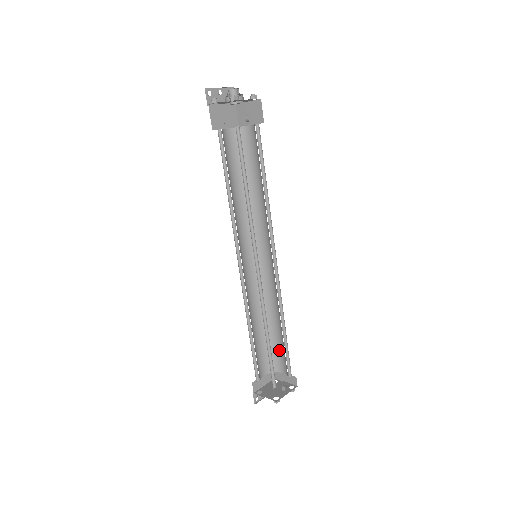
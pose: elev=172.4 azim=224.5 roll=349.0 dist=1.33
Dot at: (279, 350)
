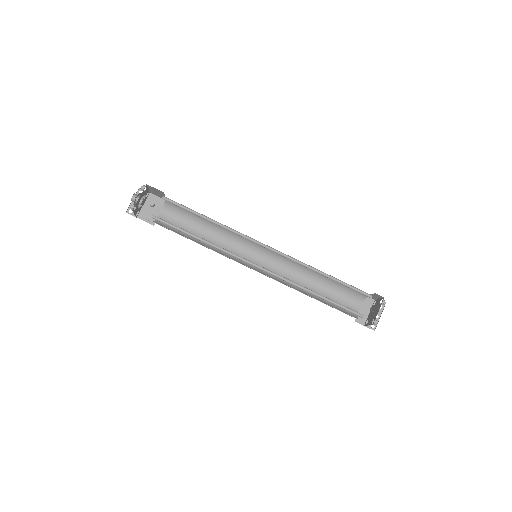
Dot at: occluded
